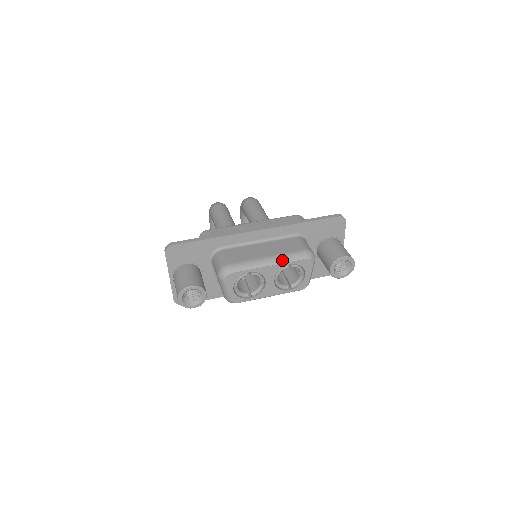
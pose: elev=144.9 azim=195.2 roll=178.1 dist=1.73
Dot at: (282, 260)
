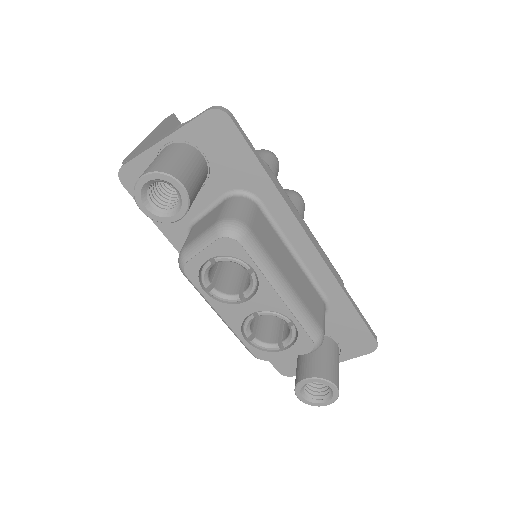
Dot at: (296, 308)
